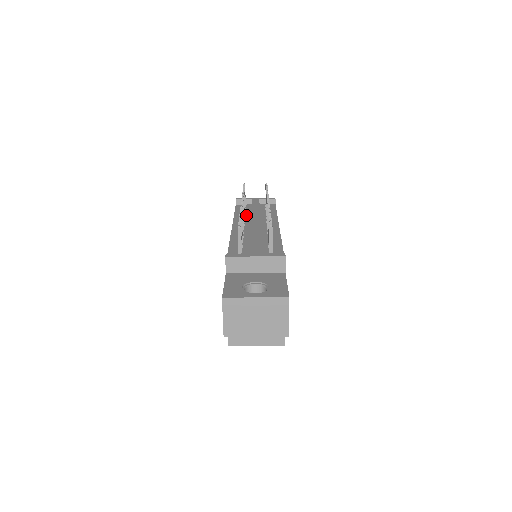
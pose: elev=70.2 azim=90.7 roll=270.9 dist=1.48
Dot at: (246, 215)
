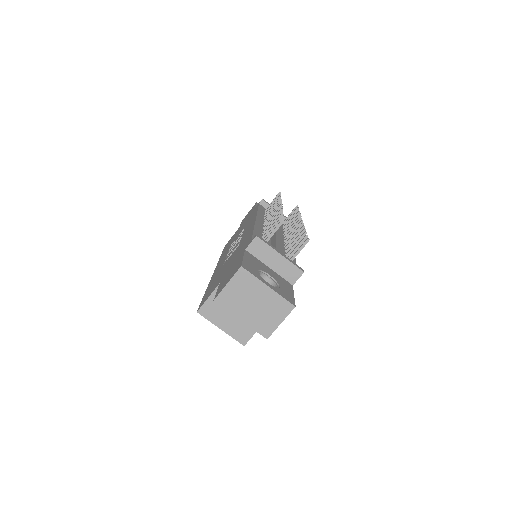
Dot at: occluded
